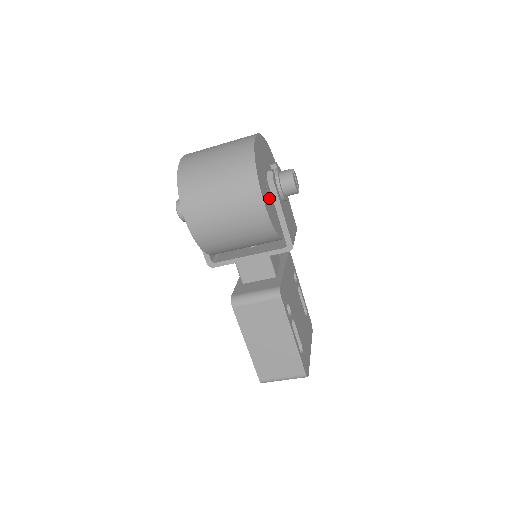
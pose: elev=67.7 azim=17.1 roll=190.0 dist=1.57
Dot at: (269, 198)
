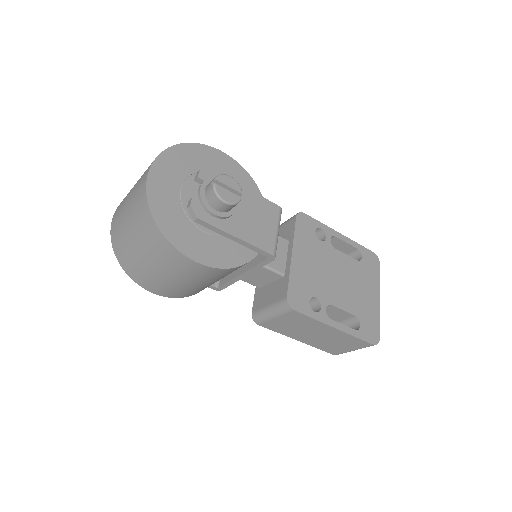
Dot at: (208, 235)
